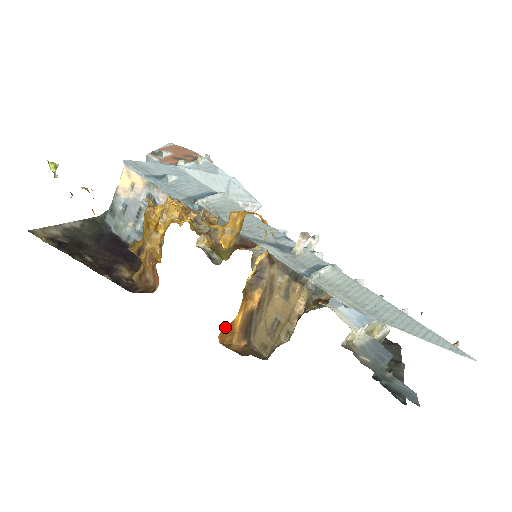
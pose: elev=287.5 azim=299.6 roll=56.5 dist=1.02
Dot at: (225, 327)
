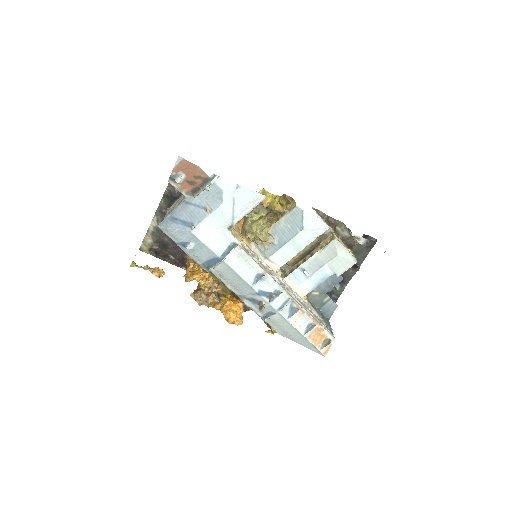
Dot at: occluded
